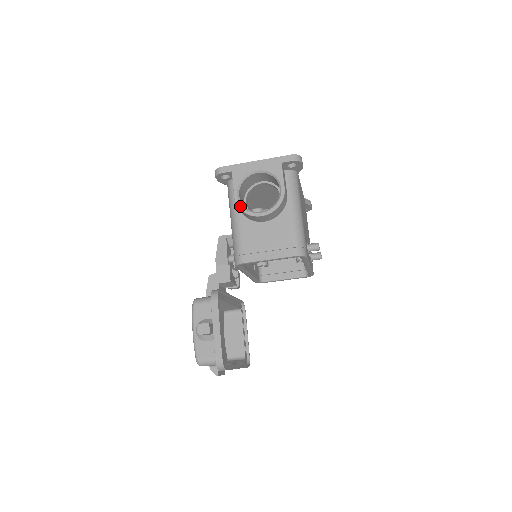
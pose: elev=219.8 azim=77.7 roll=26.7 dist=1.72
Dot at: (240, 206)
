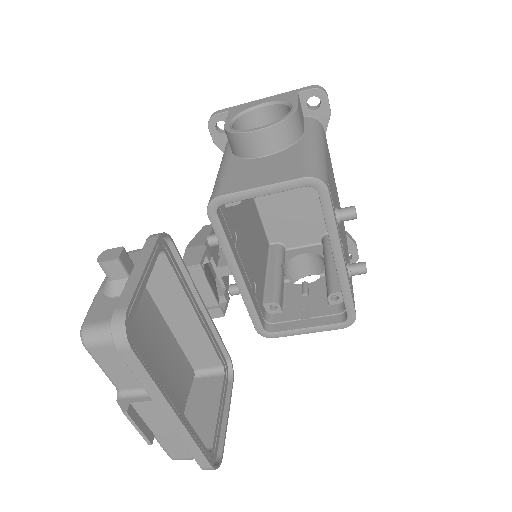
Dot at: (229, 129)
